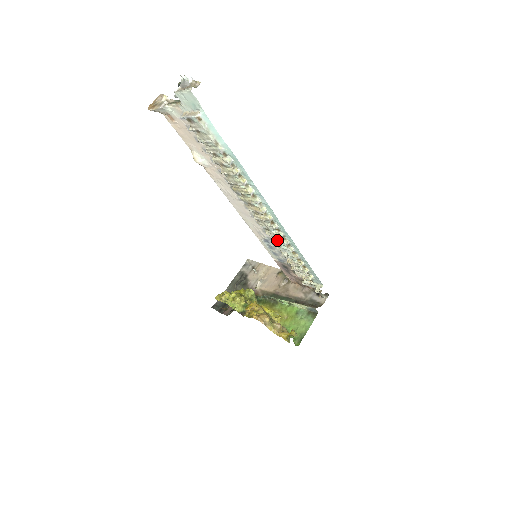
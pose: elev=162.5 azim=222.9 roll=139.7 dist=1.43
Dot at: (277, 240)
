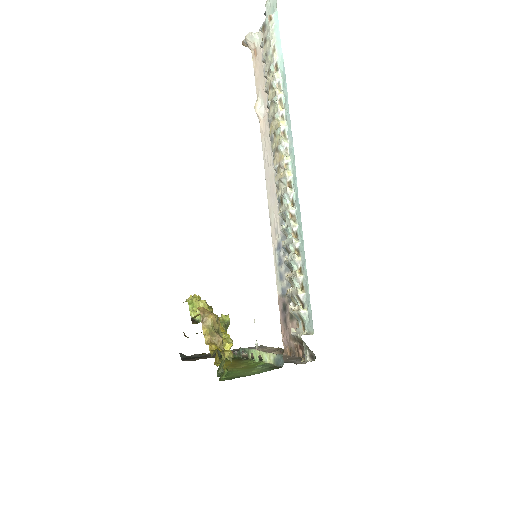
Dot at: (286, 221)
